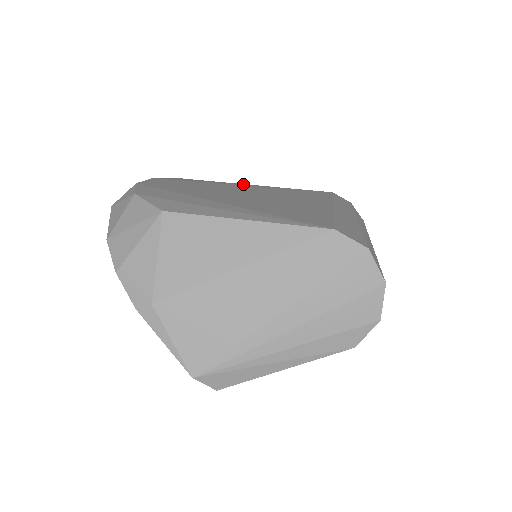
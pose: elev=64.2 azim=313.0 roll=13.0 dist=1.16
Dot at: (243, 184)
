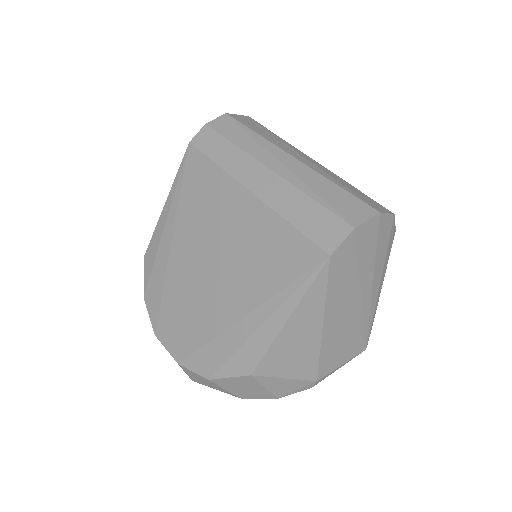
Dot at: (164, 241)
